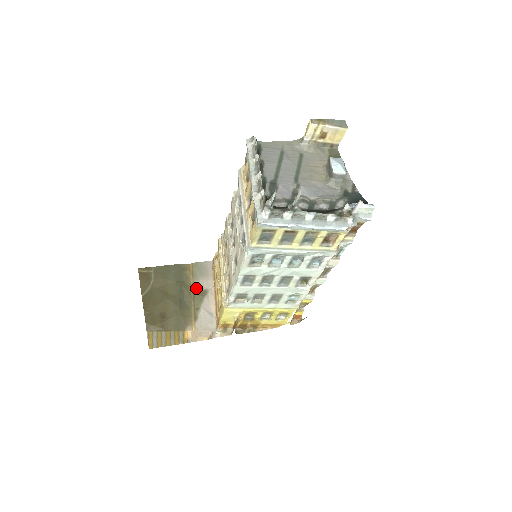
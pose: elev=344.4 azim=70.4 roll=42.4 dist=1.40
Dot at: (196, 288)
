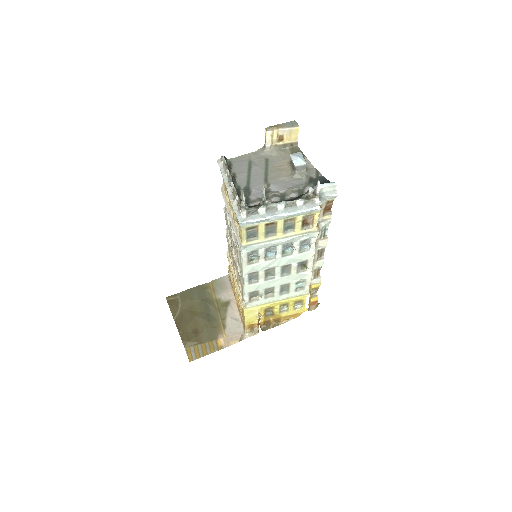
Dot at: (219, 301)
